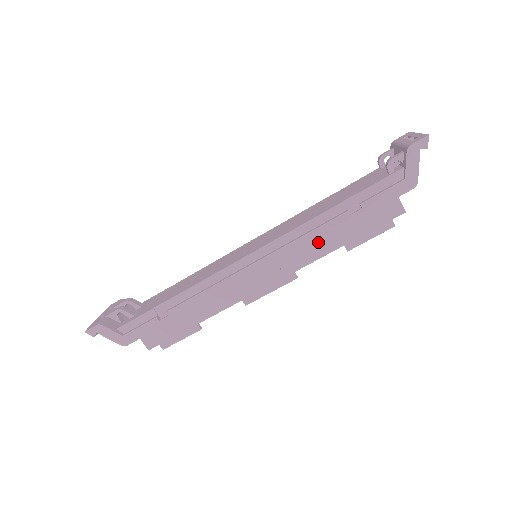
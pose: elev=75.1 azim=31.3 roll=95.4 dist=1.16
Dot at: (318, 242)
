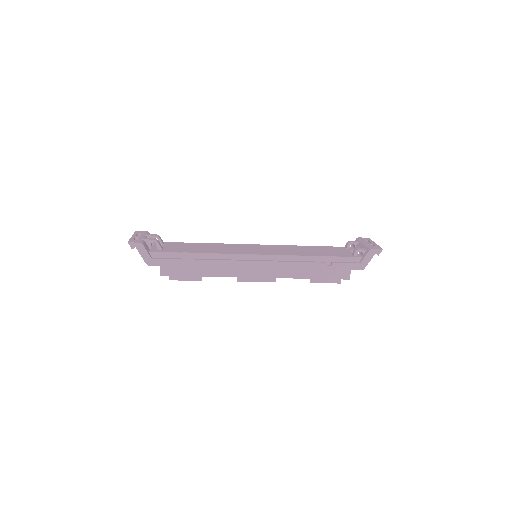
Dot at: (299, 269)
